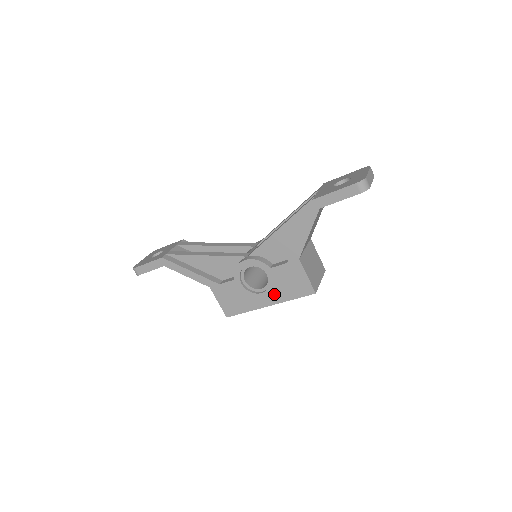
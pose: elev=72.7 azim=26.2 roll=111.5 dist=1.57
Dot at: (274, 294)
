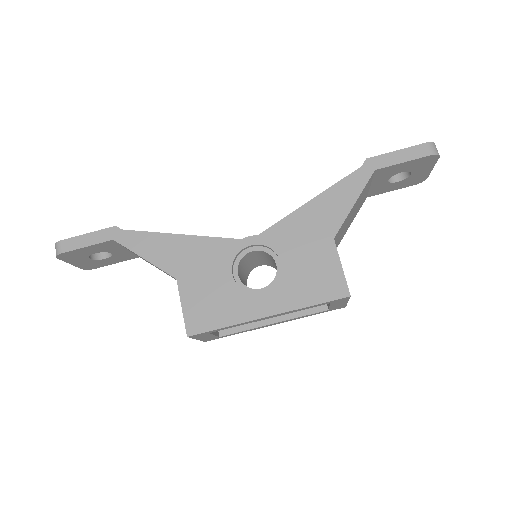
Dot at: (282, 295)
